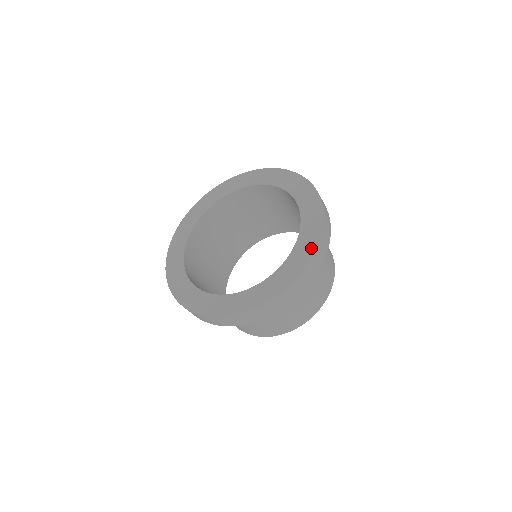
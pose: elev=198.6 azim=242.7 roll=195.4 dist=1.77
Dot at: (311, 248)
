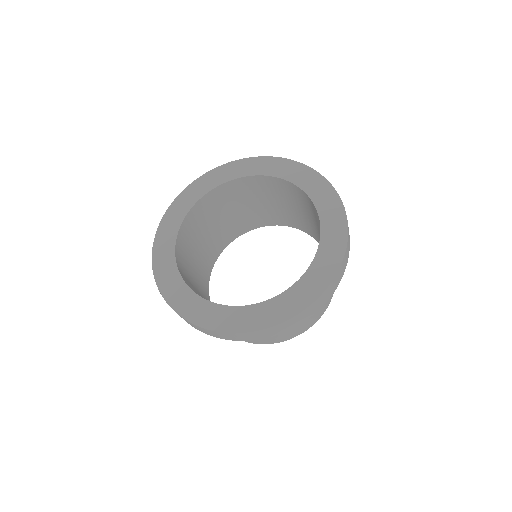
Dot at: (336, 260)
